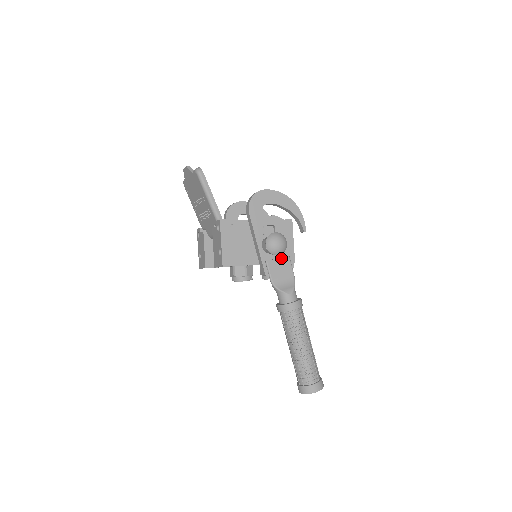
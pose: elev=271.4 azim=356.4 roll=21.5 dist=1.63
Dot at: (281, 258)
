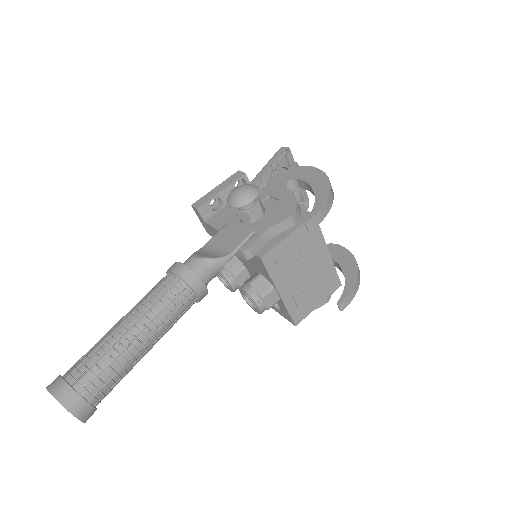
Dot at: (242, 229)
